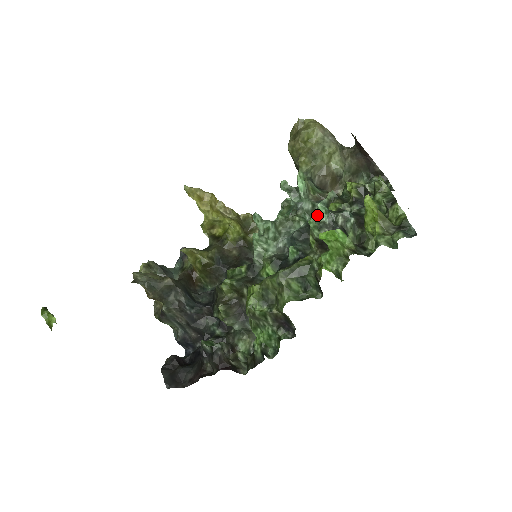
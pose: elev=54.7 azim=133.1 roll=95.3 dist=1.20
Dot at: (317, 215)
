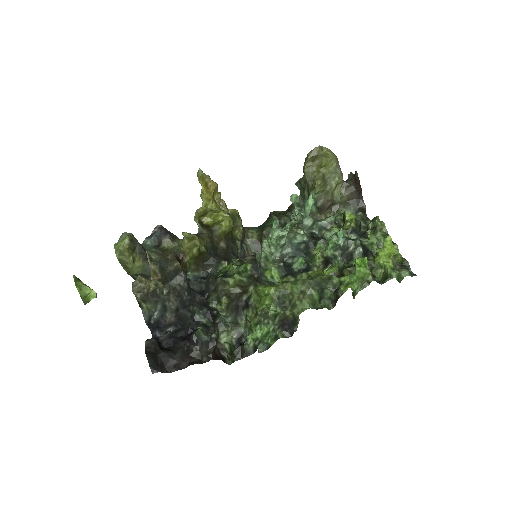
Dot at: (335, 237)
